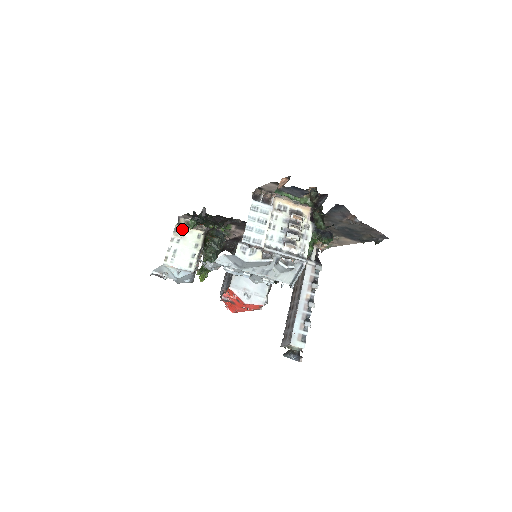
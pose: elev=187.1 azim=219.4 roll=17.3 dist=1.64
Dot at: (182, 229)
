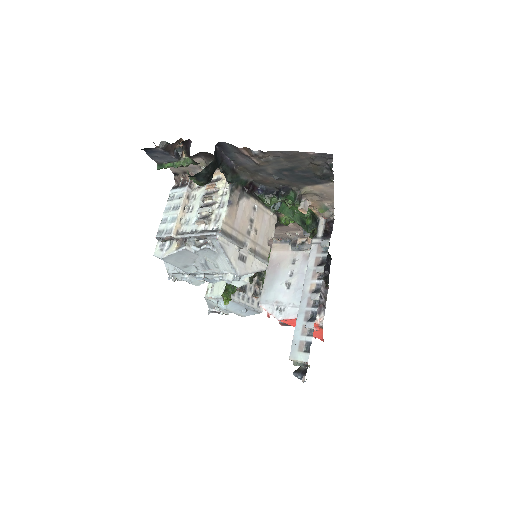
Dot at: occluded
